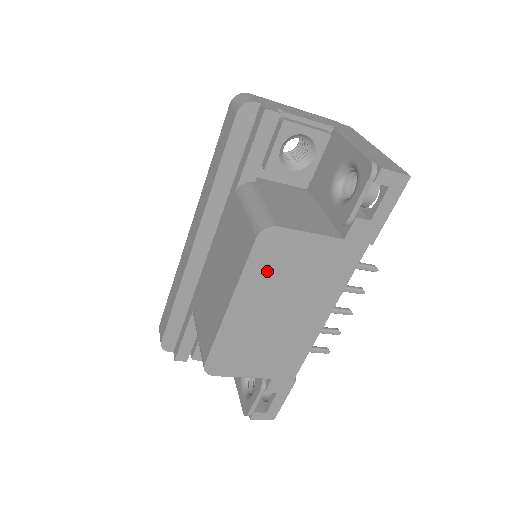
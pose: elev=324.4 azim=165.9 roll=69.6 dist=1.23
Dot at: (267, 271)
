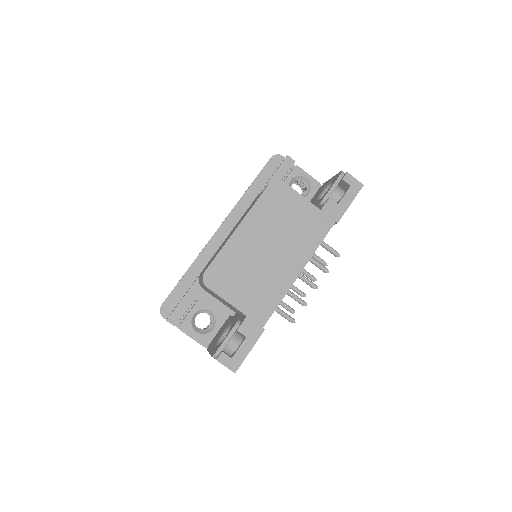
Dot at: (270, 210)
